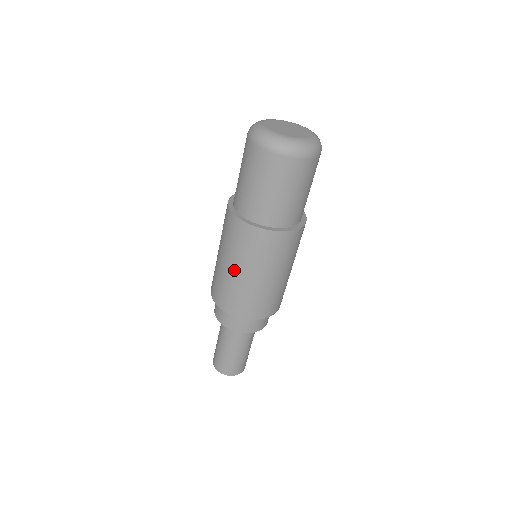
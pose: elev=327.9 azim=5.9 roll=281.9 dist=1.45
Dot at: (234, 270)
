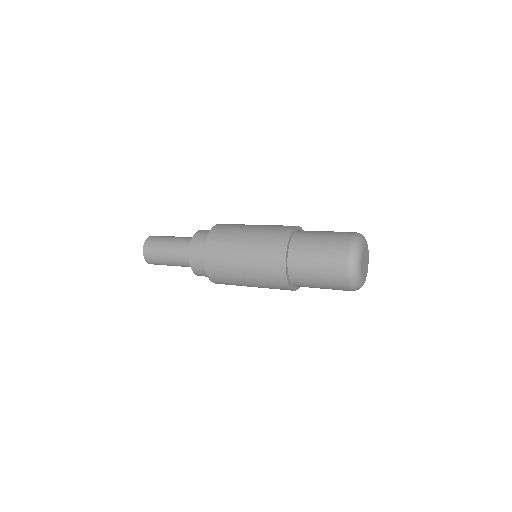
Dot at: (245, 276)
